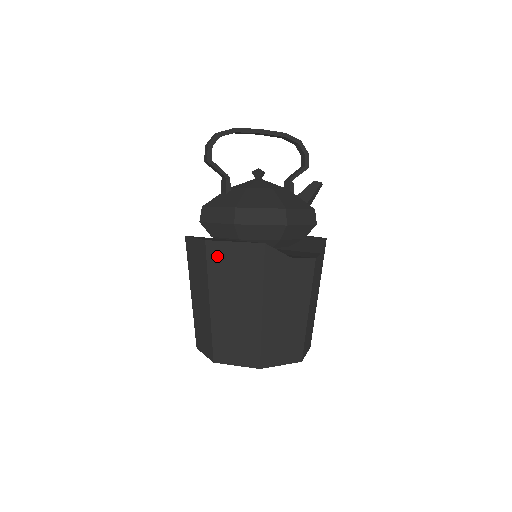
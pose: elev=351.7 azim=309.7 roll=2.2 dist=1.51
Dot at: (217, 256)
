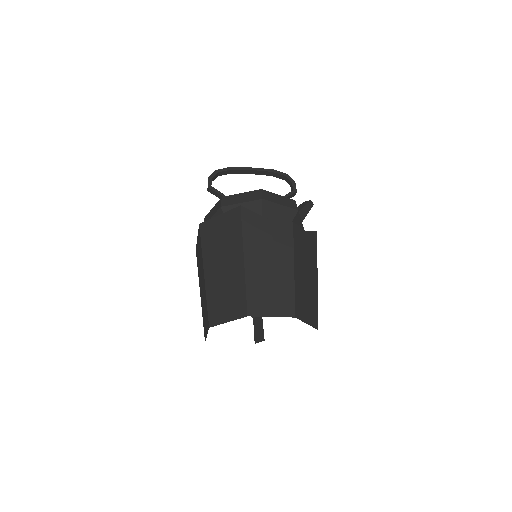
Dot at: (208, 232)
